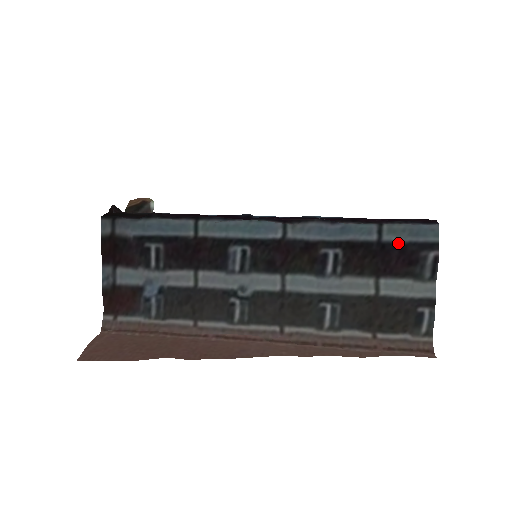
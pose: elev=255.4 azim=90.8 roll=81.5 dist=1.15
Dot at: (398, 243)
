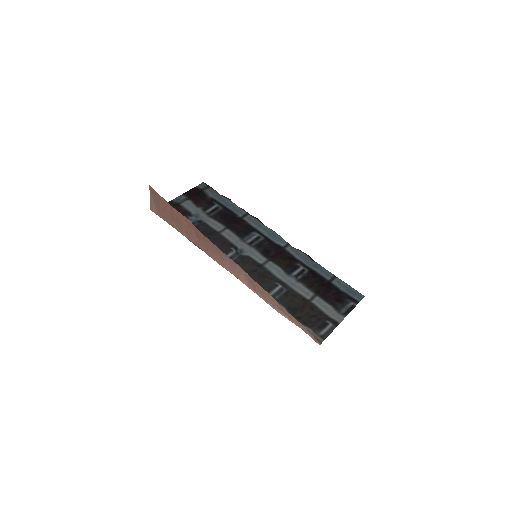
Dot at: (339, 289)
